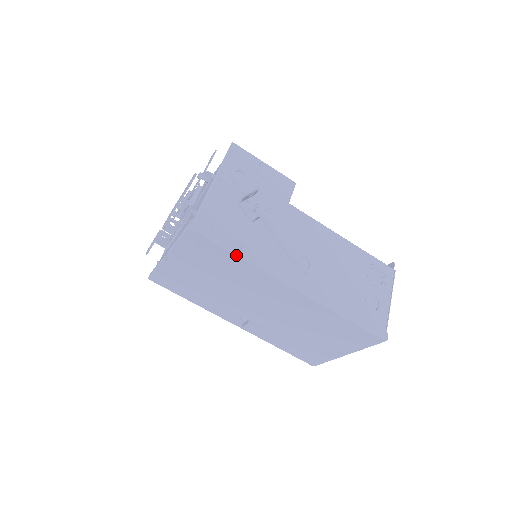
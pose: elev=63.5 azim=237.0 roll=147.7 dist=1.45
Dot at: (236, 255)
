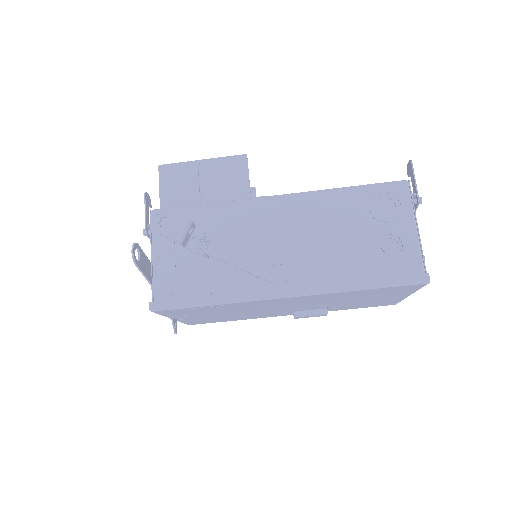
Dot at: (210, 305)
